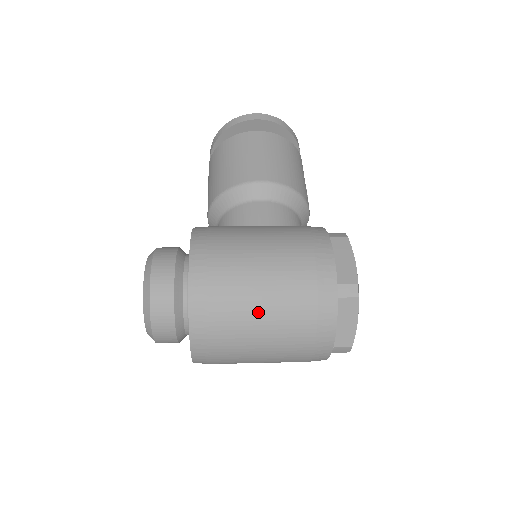
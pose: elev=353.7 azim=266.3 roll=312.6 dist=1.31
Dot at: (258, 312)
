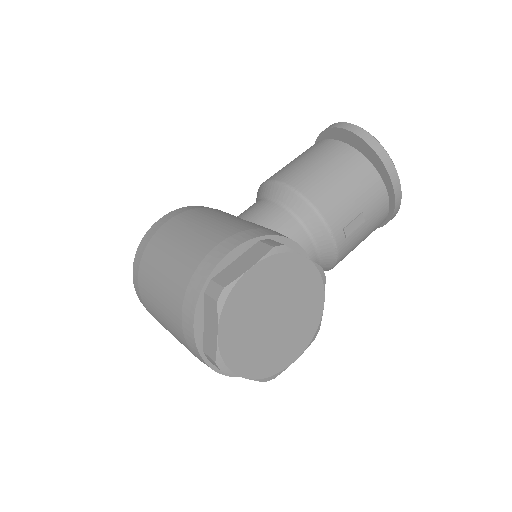
Dot at: (158, 277)
